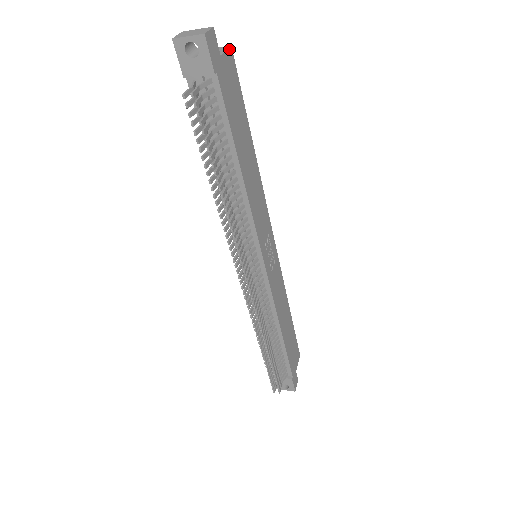
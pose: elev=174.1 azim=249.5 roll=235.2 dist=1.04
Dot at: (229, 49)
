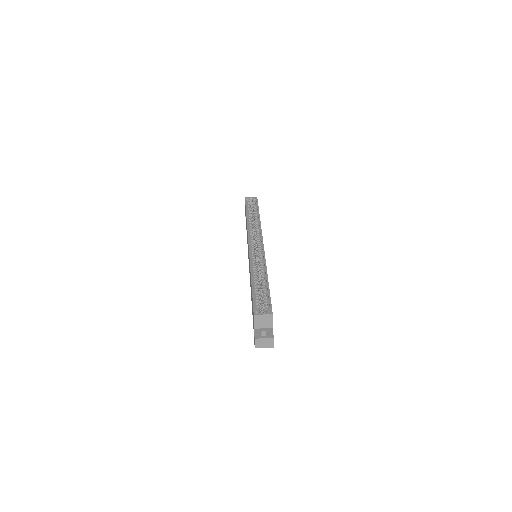
Dot at: (272, 317)
